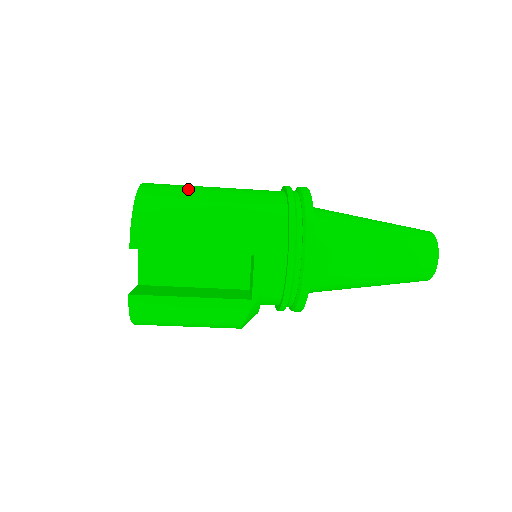
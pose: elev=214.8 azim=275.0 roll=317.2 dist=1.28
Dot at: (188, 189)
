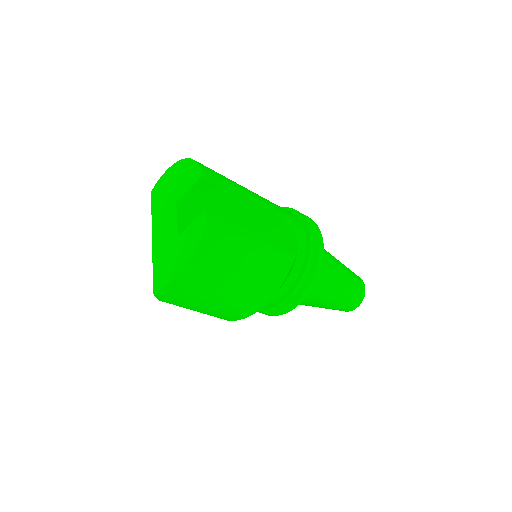
Dot at: occluded
